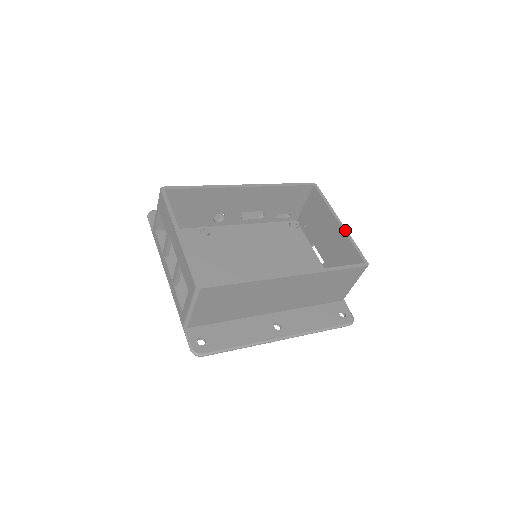
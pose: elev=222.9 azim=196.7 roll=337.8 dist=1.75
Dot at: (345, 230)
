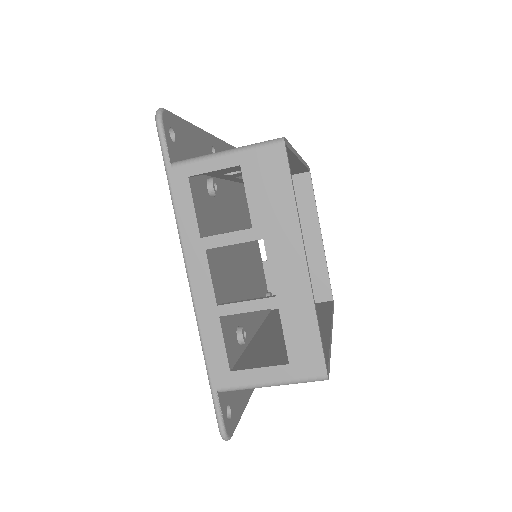
Dot at: occluded
